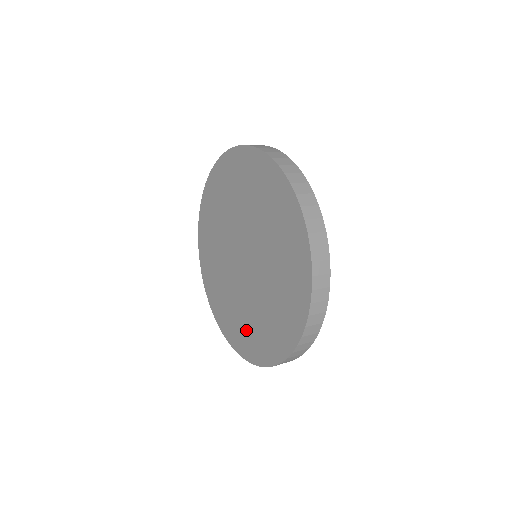
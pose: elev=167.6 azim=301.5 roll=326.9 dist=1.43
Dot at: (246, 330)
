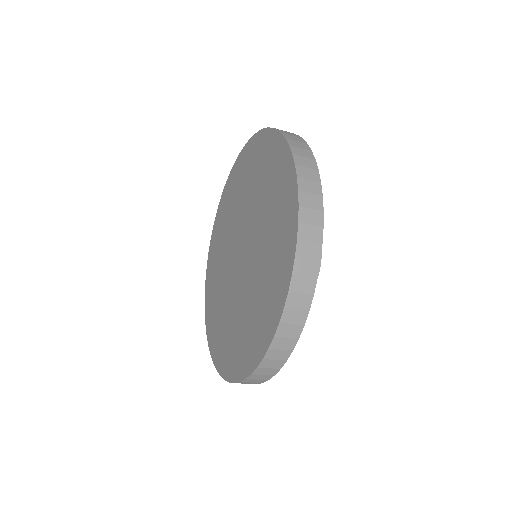
Dot at: (218, 321)
